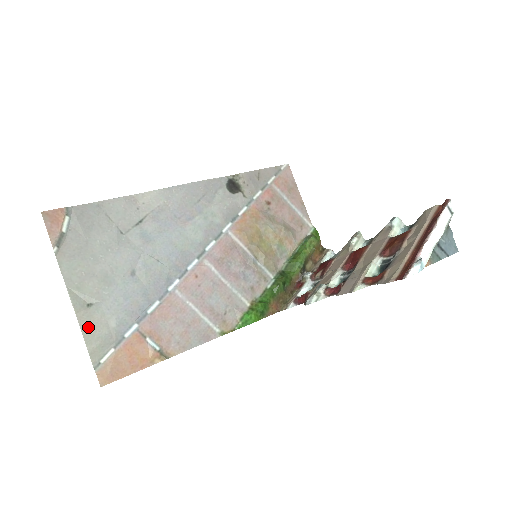
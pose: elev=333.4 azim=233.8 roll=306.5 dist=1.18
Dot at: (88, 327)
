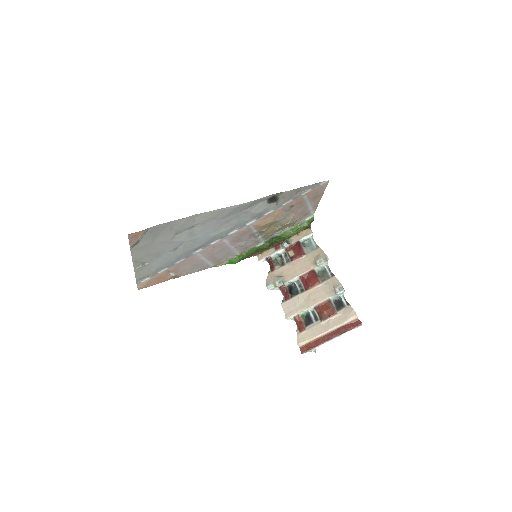
Dot at: (139, 272)
